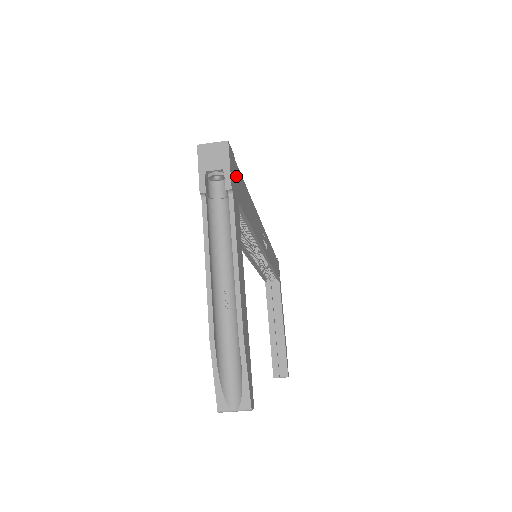
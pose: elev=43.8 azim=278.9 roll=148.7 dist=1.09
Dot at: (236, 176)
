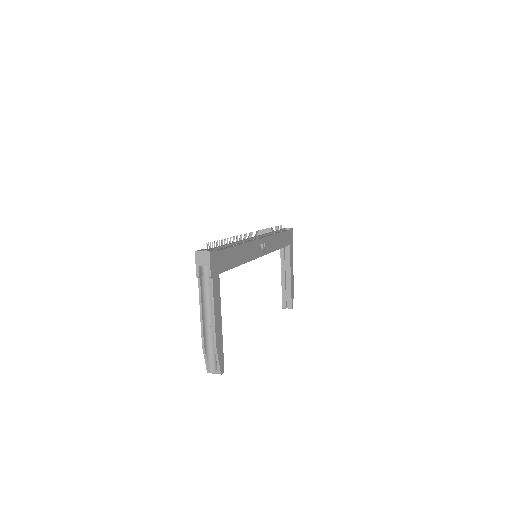
Dot at: (218, 260)
